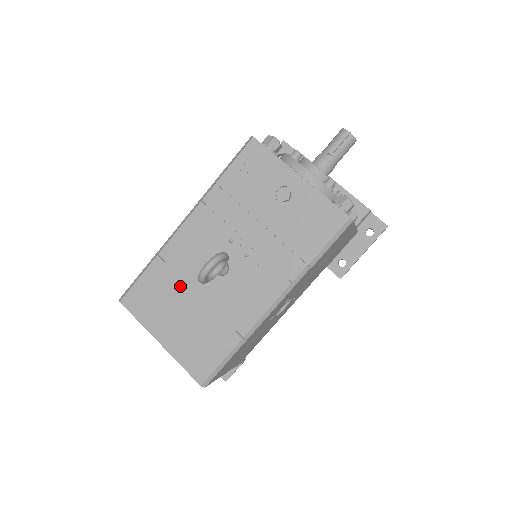
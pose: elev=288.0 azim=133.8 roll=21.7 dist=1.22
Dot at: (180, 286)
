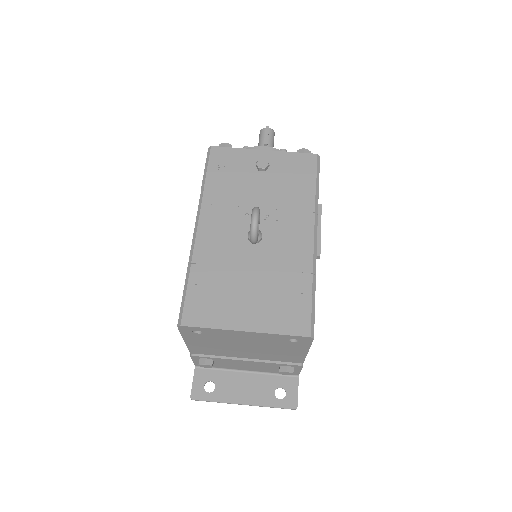
Dot at: (230, 273)
